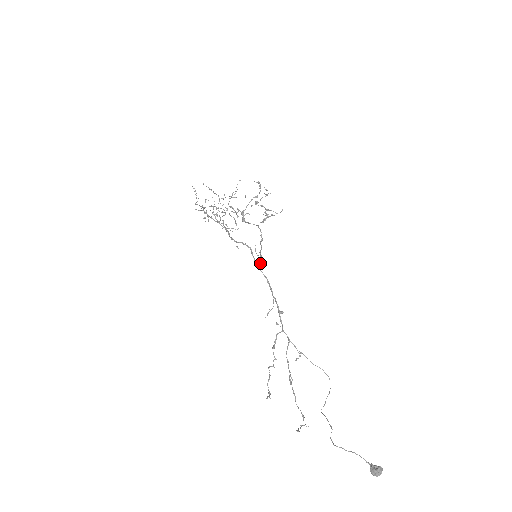
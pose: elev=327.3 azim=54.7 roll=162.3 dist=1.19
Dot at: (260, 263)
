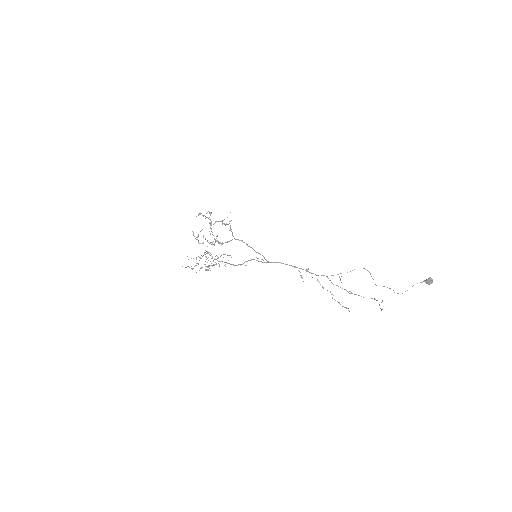
Dot at: occluded
